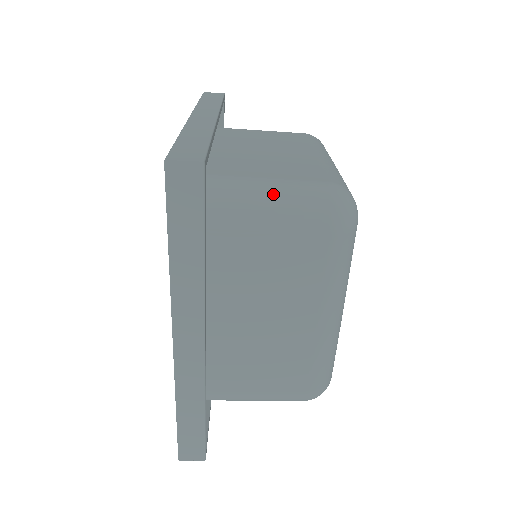
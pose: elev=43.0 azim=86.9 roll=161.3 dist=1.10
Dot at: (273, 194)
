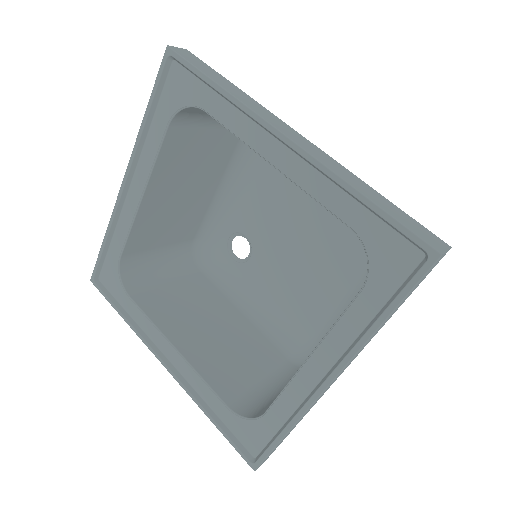
Dot at: occluded
